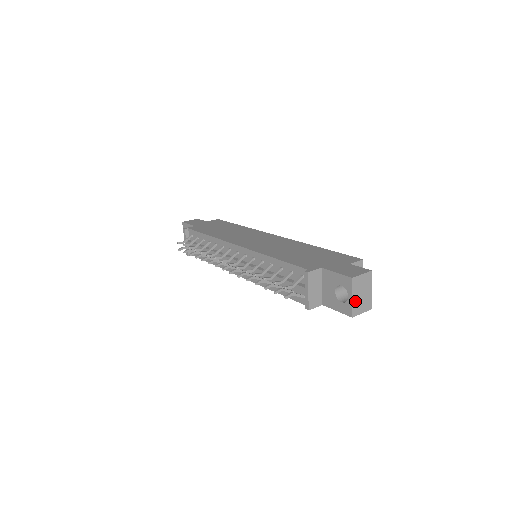
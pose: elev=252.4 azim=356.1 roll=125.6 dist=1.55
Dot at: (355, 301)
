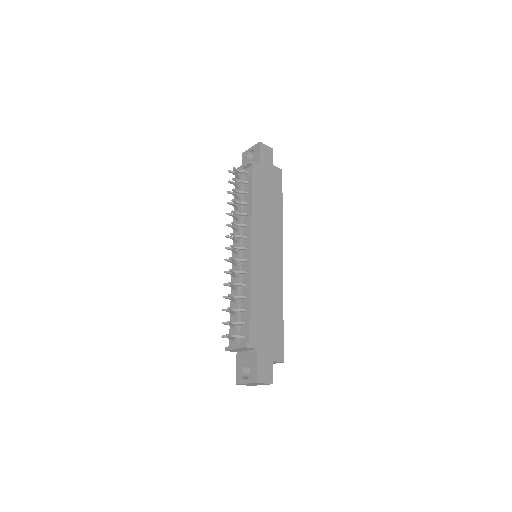
Dot at: (246, 384)
